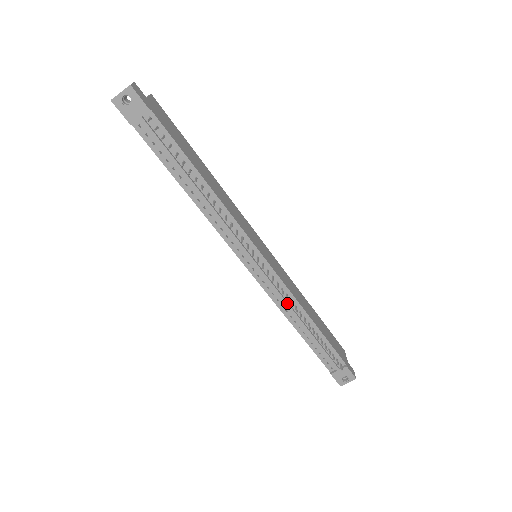
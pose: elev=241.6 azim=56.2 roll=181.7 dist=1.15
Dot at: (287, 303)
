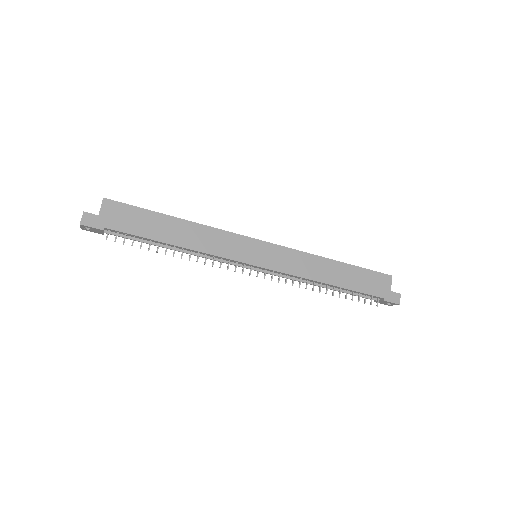
Dot at: (298, 281)
